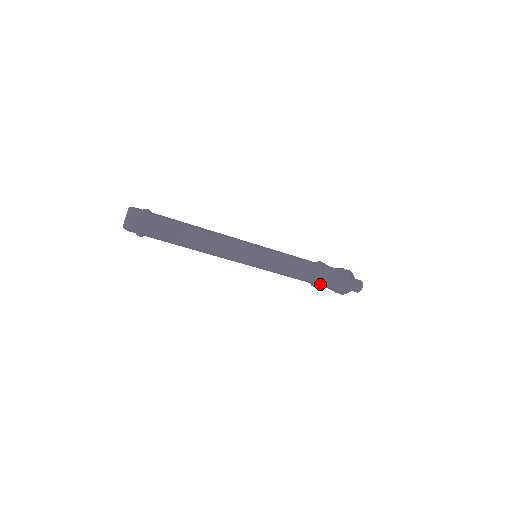
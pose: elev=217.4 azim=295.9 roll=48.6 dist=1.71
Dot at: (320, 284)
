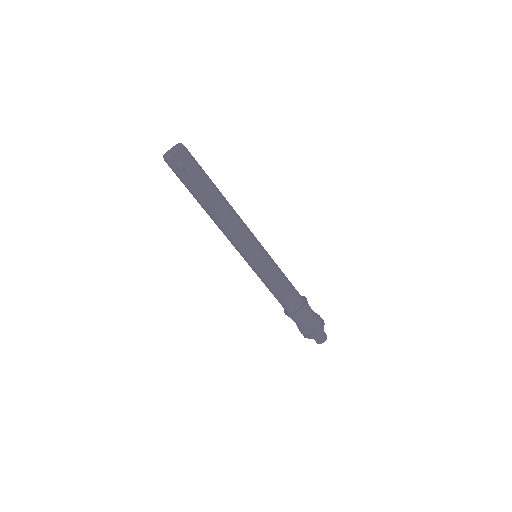
Dot at: (305, 307)
